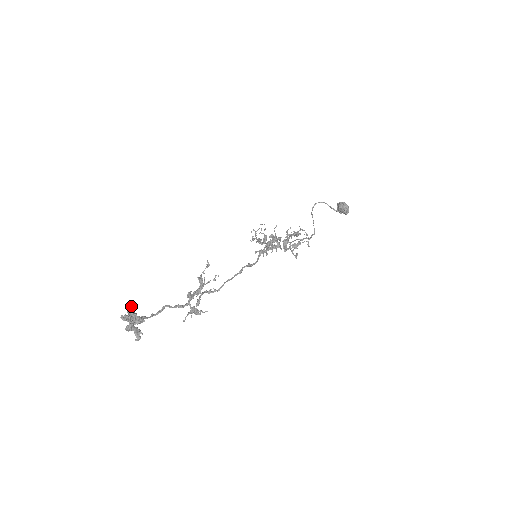
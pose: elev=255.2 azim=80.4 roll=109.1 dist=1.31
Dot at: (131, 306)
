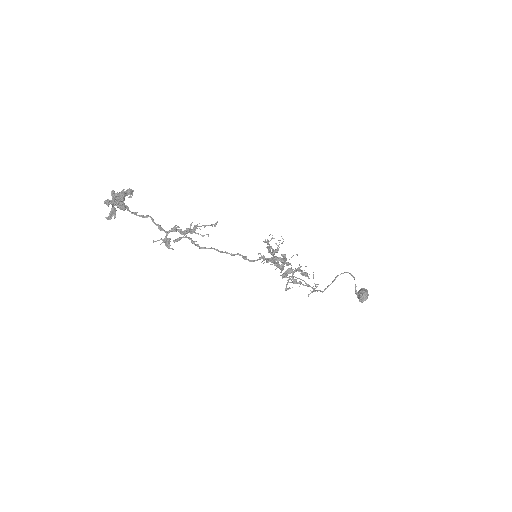
Dot at: (128, 192)
